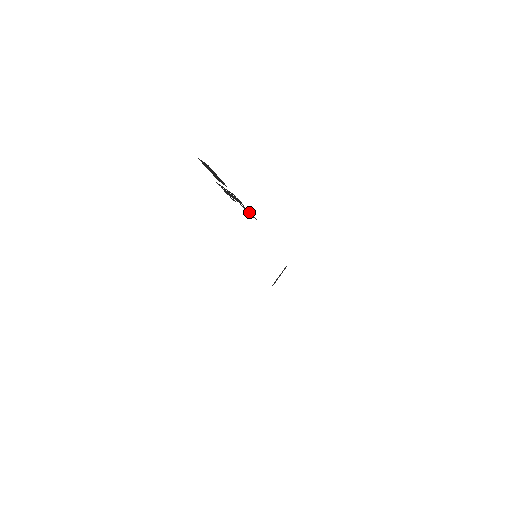
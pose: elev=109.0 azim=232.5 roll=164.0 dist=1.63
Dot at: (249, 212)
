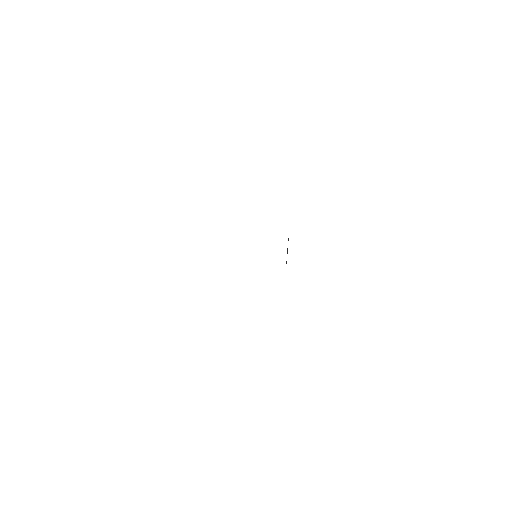
Dot at: occluded
